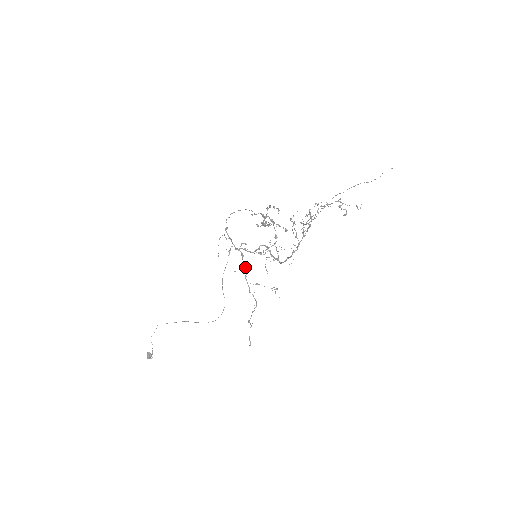
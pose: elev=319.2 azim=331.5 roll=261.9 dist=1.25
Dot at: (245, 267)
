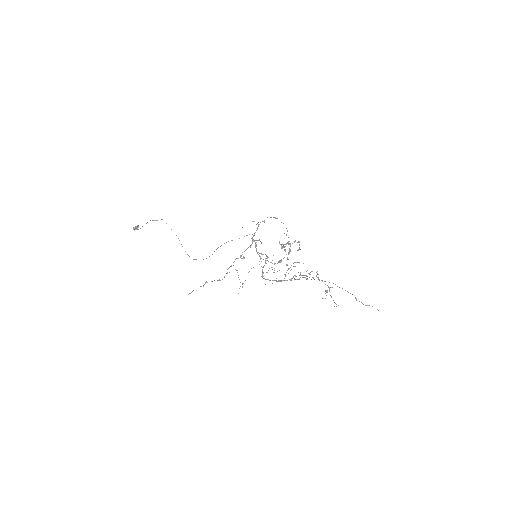
Dot at: occluded
